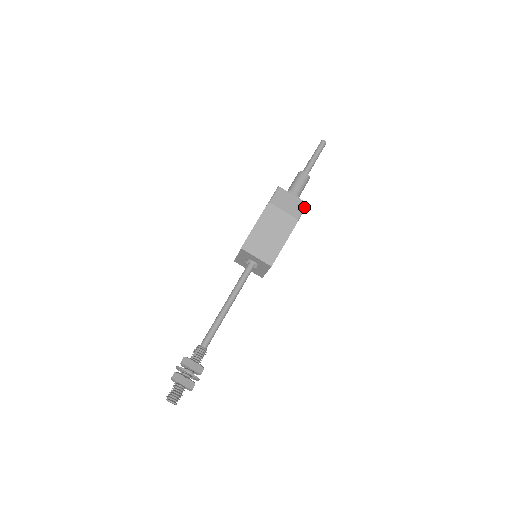
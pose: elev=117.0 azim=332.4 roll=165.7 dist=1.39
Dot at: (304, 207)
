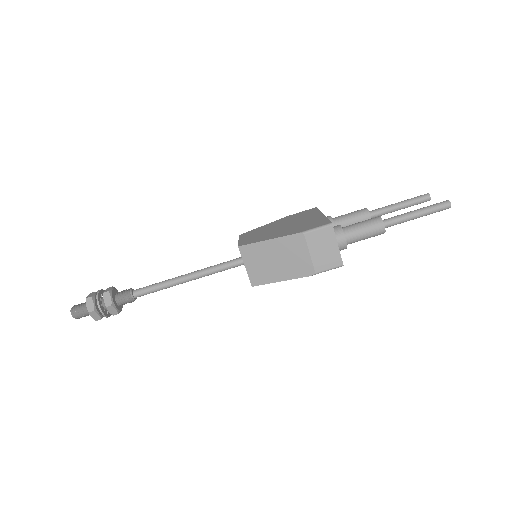
Dot at: (336, 266)
